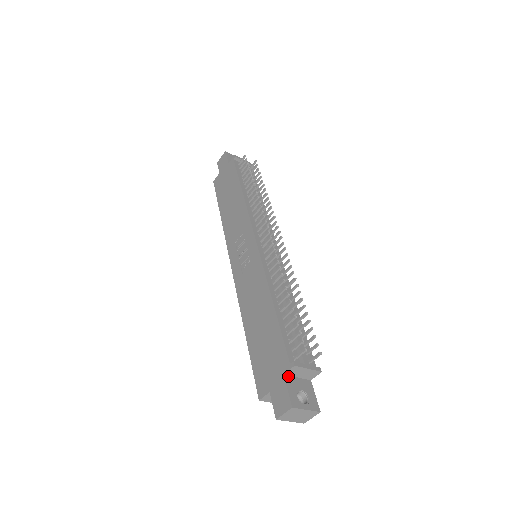
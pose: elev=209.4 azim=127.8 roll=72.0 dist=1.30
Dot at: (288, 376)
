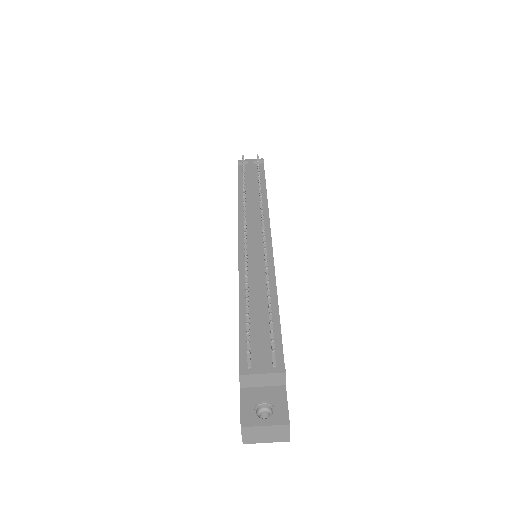
Dot at: (247, 388)
